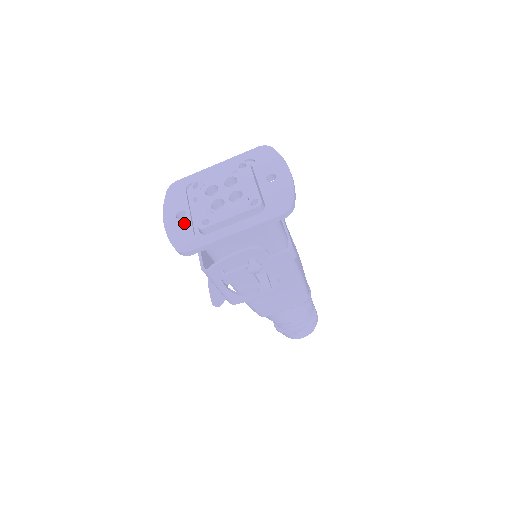
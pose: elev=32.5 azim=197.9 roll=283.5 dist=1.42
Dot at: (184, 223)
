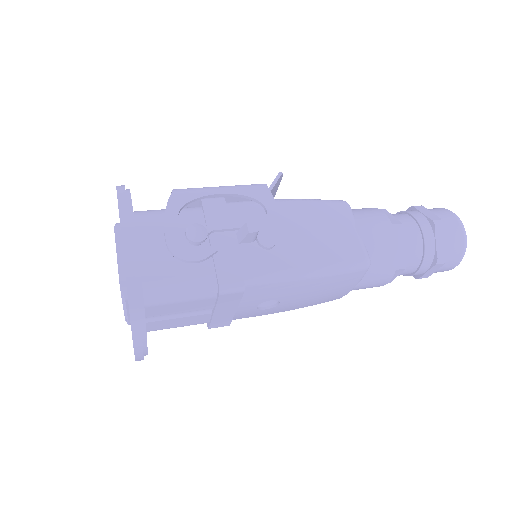
Dot at: occluded
